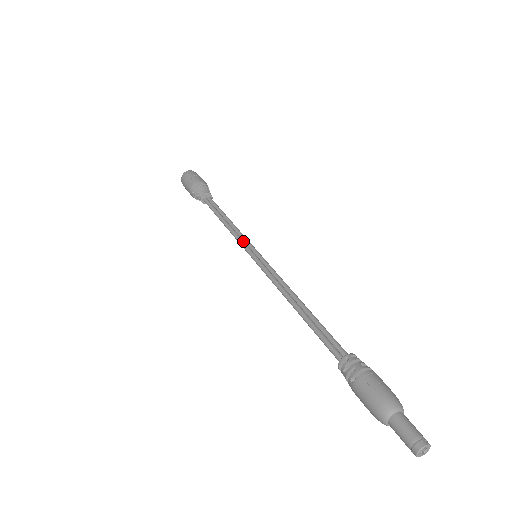
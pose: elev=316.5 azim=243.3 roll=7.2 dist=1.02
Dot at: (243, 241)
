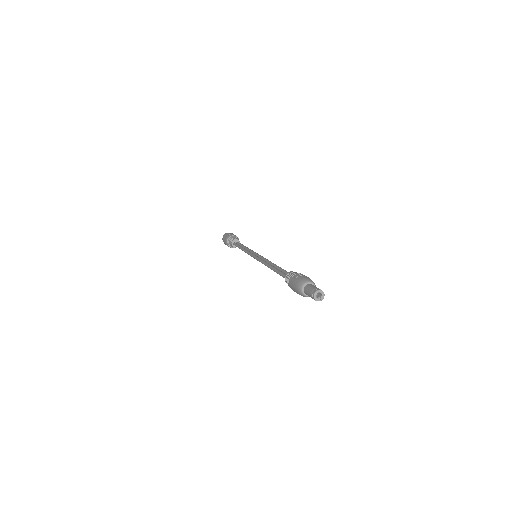
Dot at: (250, 252)
